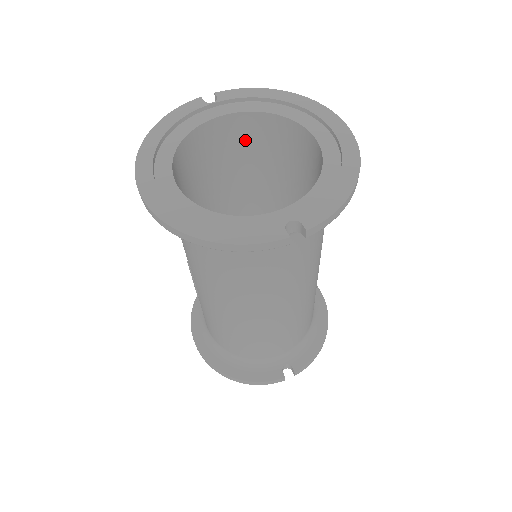
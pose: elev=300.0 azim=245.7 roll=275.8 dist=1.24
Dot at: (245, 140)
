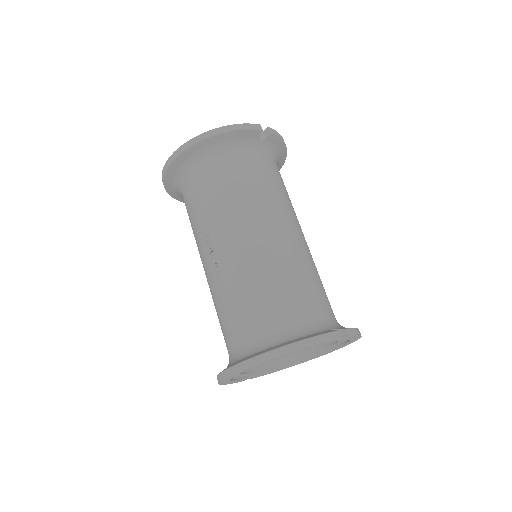
Dot at: occluded
